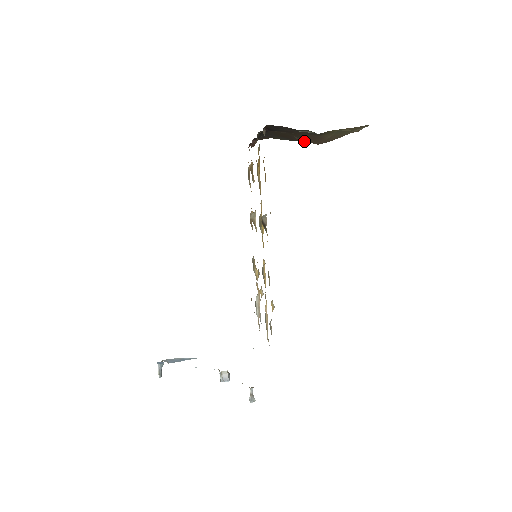
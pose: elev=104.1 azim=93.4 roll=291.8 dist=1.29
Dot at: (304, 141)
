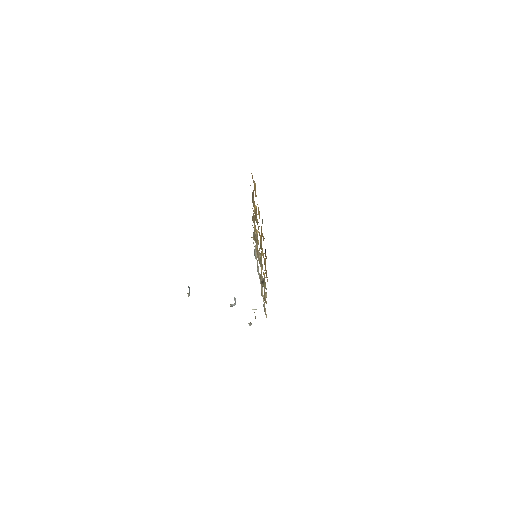
Dot at: occluded
